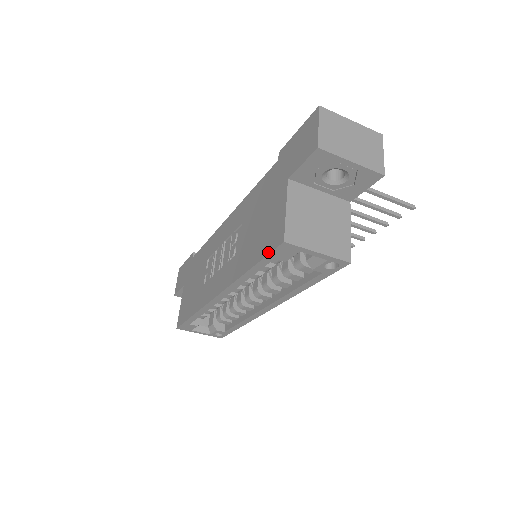
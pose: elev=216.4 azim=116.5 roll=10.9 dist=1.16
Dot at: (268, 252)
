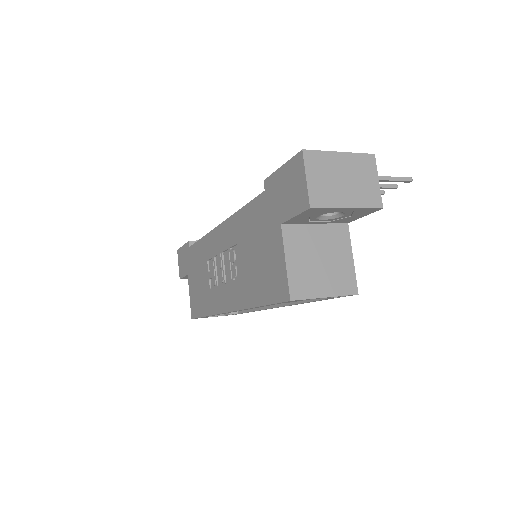
Dot at: (275, 301)
